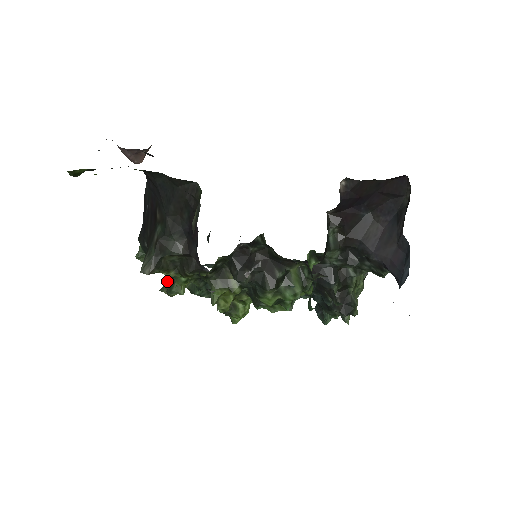
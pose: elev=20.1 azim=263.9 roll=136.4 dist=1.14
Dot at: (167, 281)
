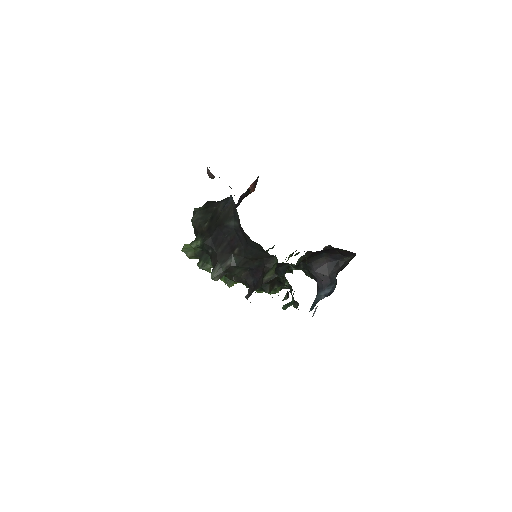
Dot at: (191, 249)
